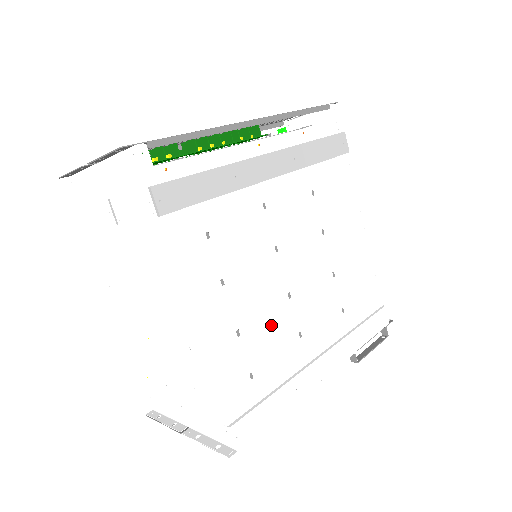
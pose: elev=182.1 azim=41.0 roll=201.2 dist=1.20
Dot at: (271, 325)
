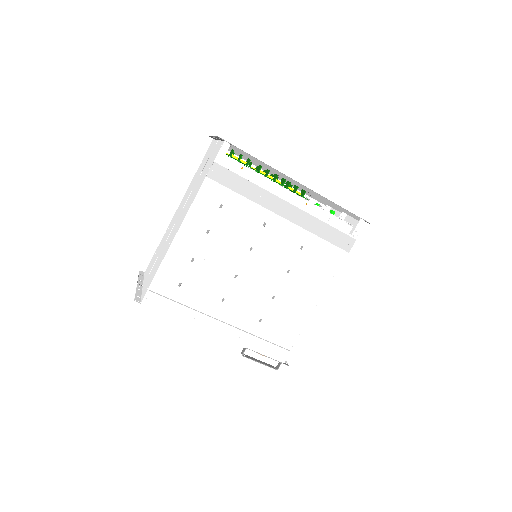
Dot at: (212, 277)
